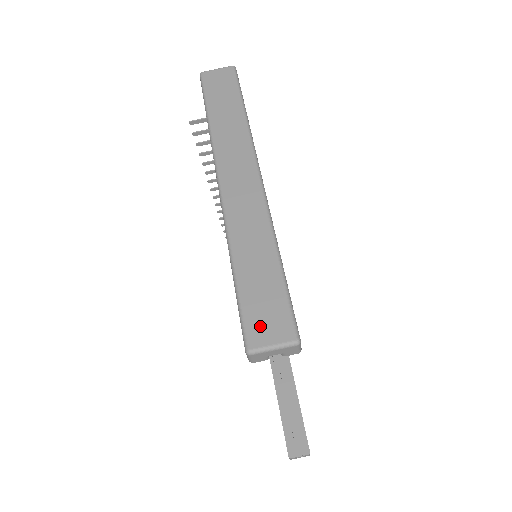
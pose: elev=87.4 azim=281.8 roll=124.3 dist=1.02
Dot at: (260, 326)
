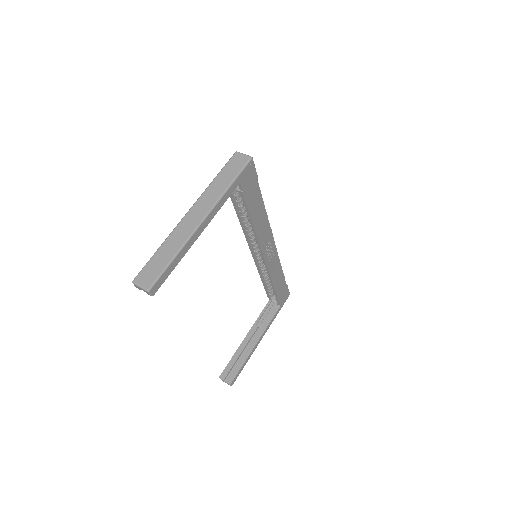
Dot at: (143, 276)
